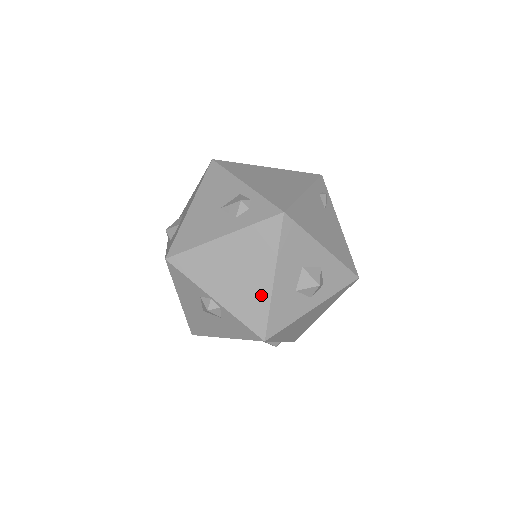
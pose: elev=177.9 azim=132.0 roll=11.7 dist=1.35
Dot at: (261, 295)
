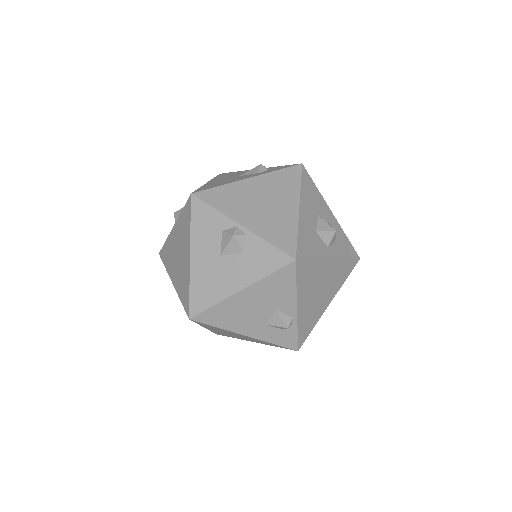
Dot at: (288, 220)
